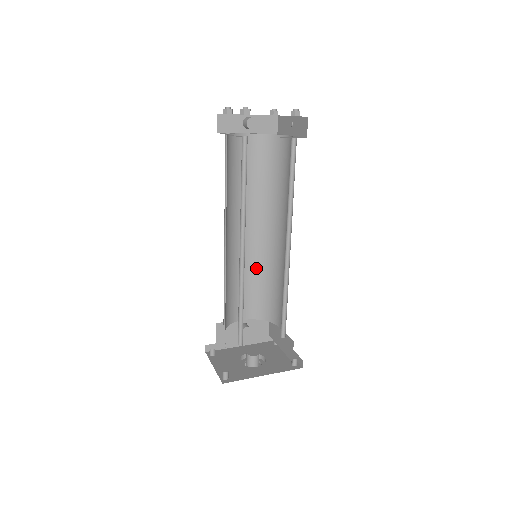
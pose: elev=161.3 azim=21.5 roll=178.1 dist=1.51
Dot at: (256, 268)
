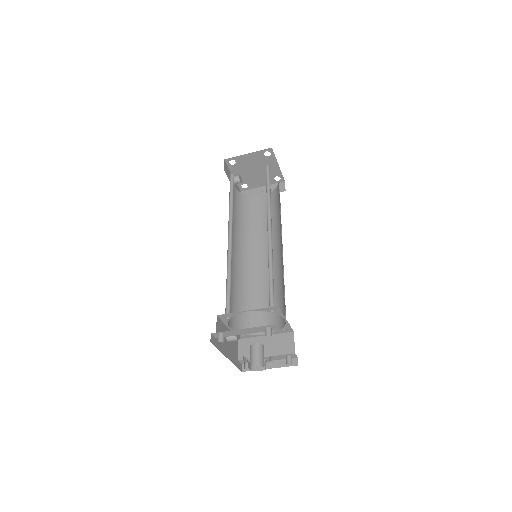
Dot at: (237, 282)
